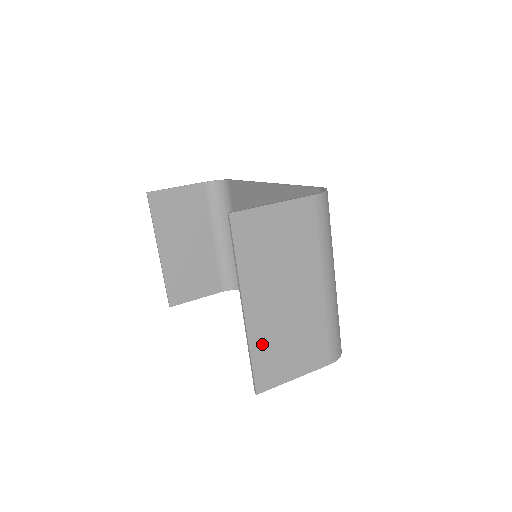
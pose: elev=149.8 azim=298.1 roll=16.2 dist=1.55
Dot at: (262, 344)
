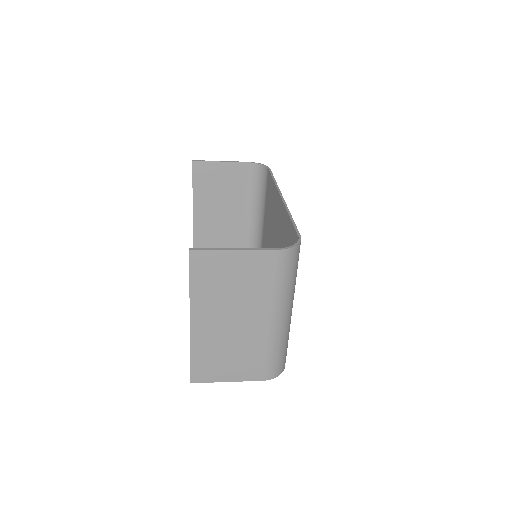
Dot at: (202, 350)
